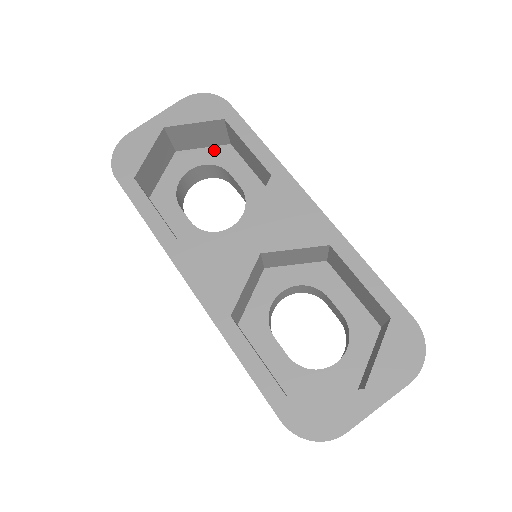
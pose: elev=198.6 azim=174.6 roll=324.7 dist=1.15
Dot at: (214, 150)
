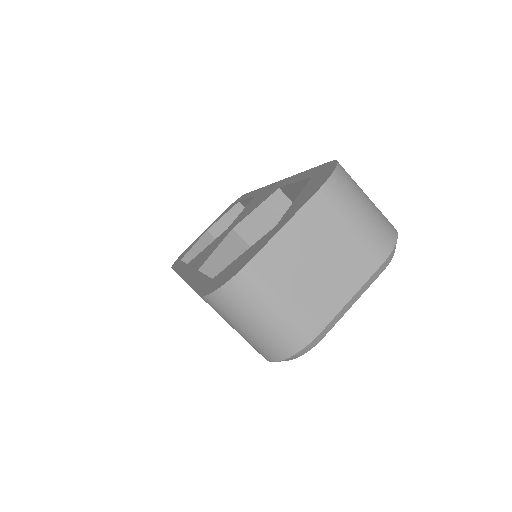
Dot at: occluded
